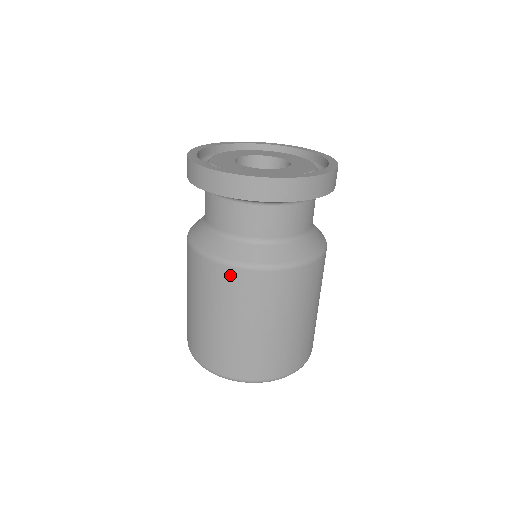
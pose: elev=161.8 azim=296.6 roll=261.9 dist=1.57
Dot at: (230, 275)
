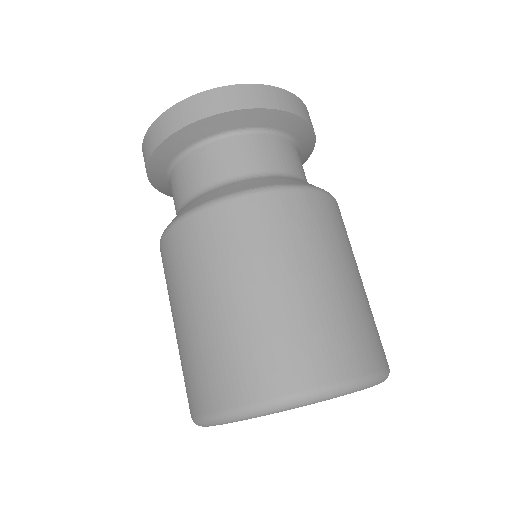
Dot at: (310, 201)
